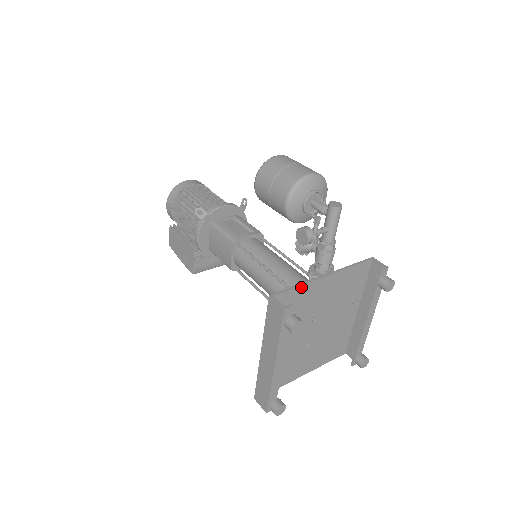
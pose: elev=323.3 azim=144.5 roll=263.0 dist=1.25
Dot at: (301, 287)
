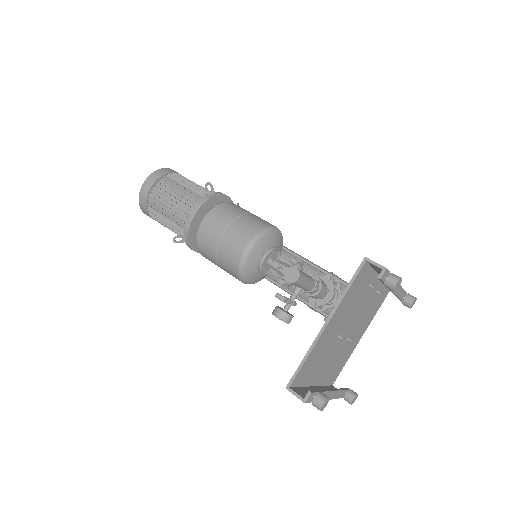
Dot at: (309, 355)
